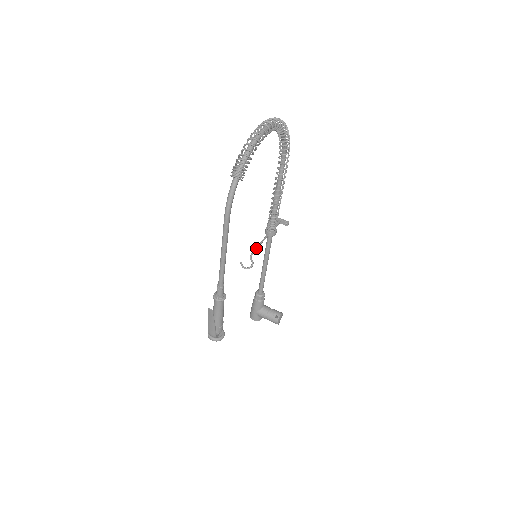
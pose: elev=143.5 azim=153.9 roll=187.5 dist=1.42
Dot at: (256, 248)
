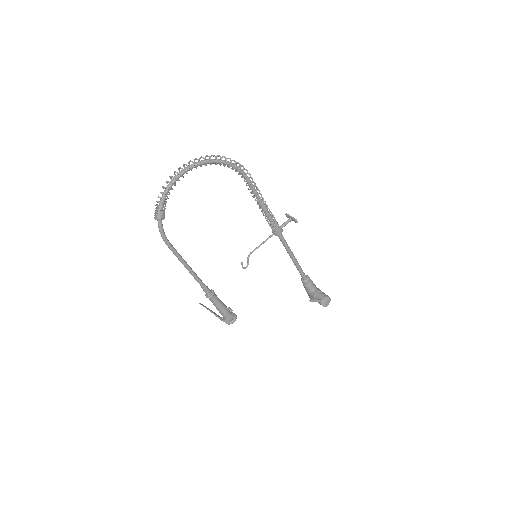
Dot at: (254, 250)
